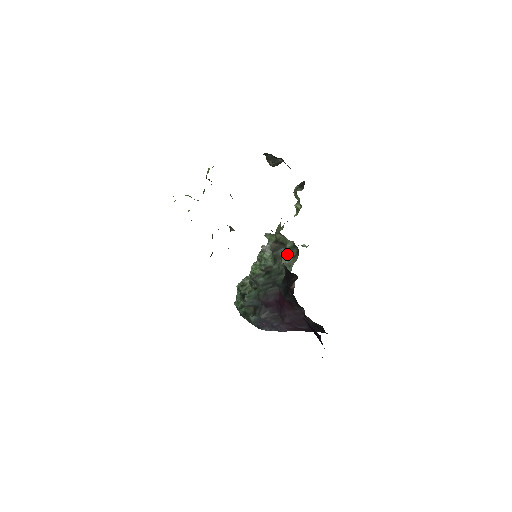
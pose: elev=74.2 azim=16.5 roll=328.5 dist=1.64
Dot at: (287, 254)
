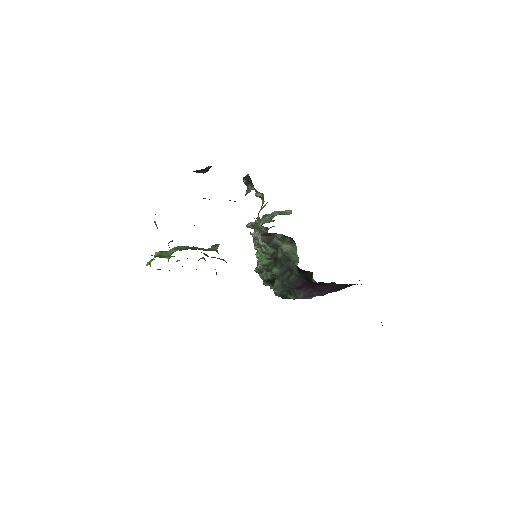
Dot at: (283, 243)
